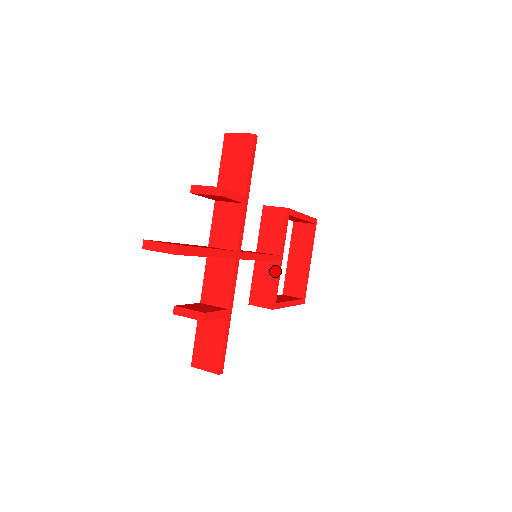
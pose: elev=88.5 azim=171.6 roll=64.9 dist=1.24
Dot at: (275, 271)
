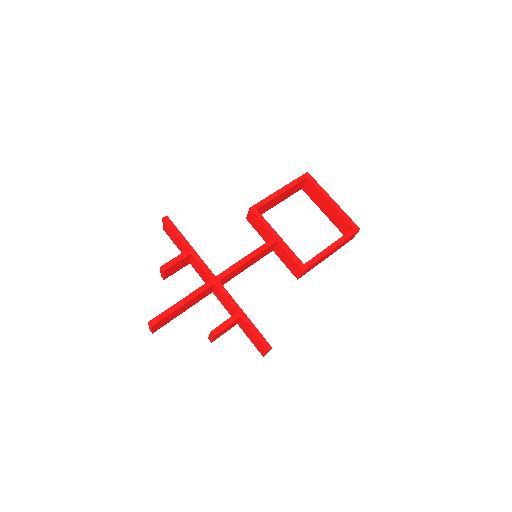
Dot at: (282, 248)
